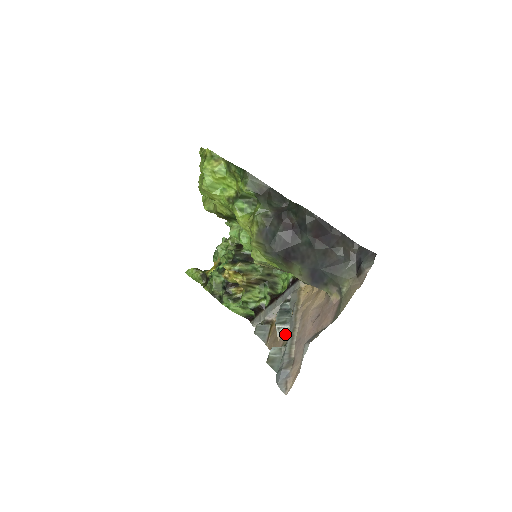
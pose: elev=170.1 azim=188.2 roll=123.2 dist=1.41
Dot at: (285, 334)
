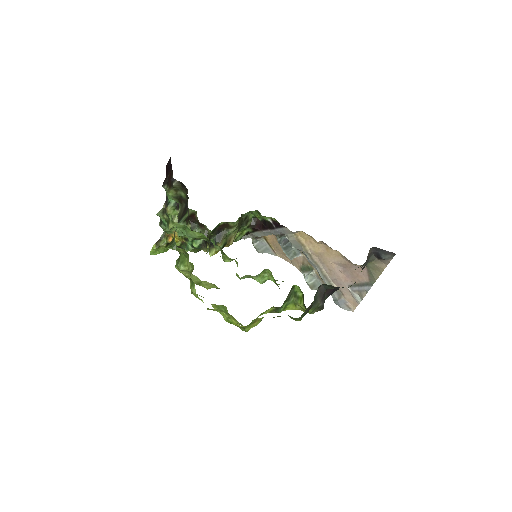
Dot at: (299, 258)
